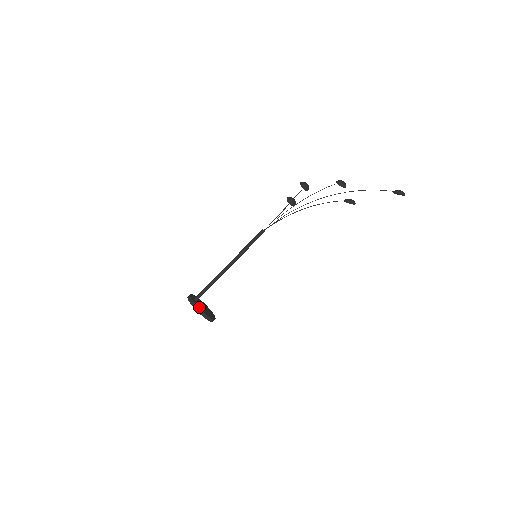
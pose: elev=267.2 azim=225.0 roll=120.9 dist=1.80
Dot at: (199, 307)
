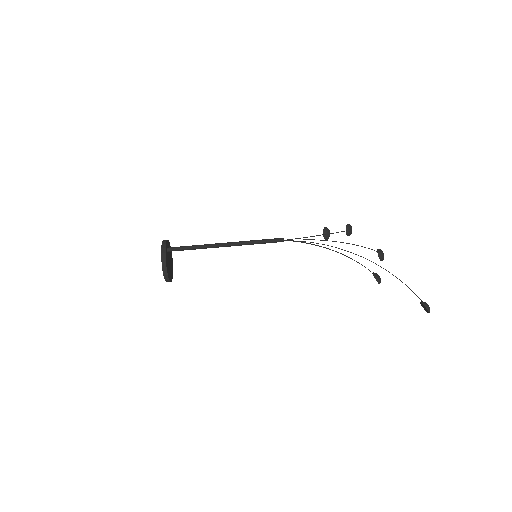
Dot at: (166, 259)
